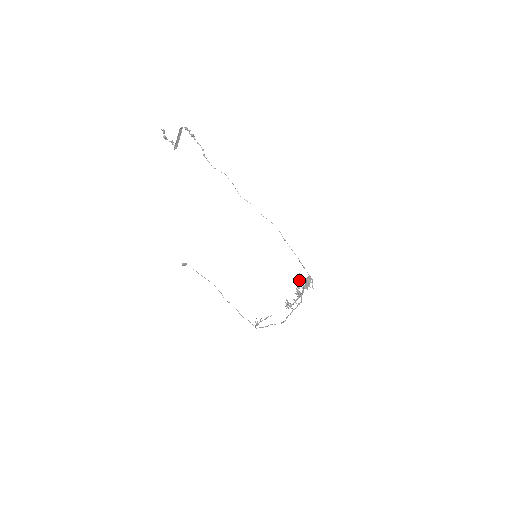
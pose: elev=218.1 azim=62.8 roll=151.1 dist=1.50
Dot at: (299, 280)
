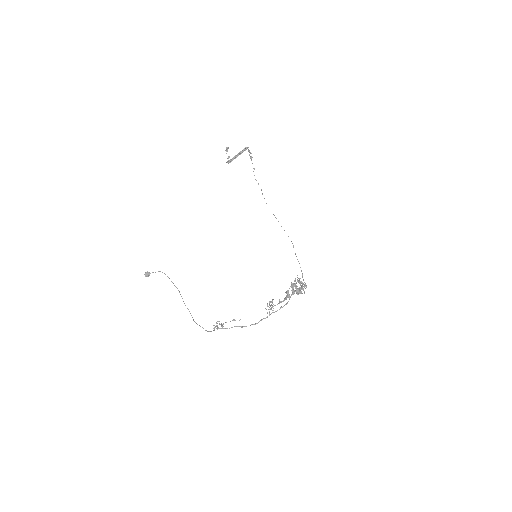
Dot at: (297, 277)
